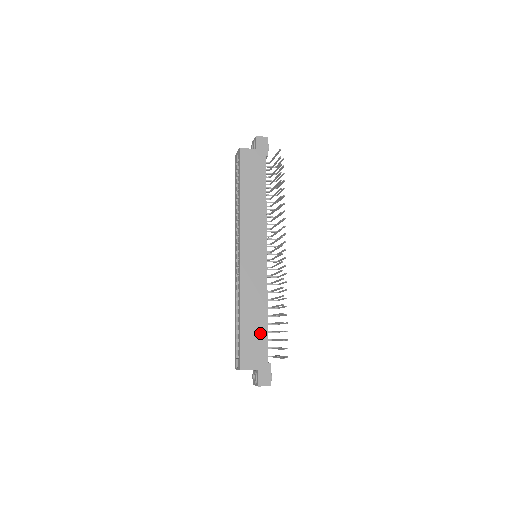
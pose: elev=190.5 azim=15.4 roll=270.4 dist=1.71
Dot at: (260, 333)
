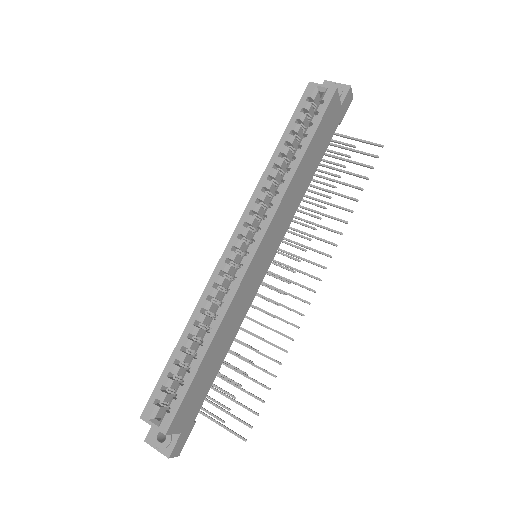
Dot at: (210, 377)
